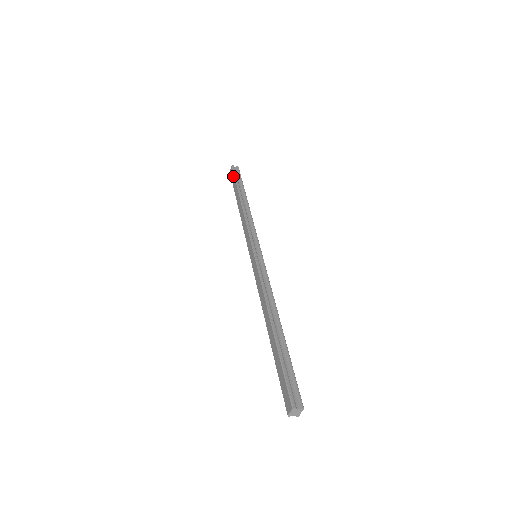
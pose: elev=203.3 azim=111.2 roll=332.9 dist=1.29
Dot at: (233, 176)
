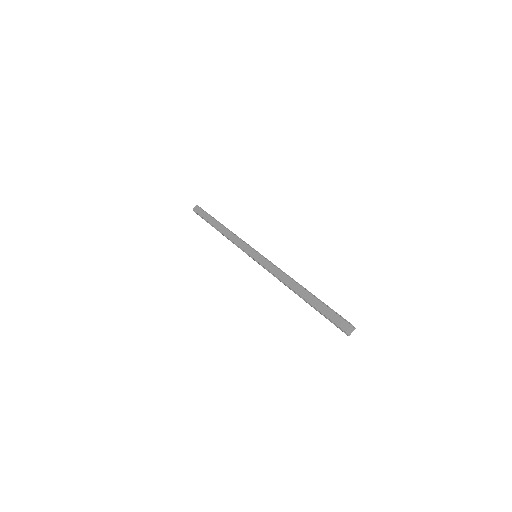
Dot at: (202, 211)
